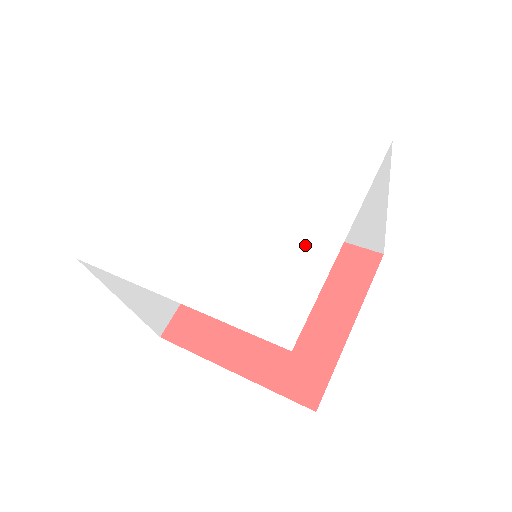
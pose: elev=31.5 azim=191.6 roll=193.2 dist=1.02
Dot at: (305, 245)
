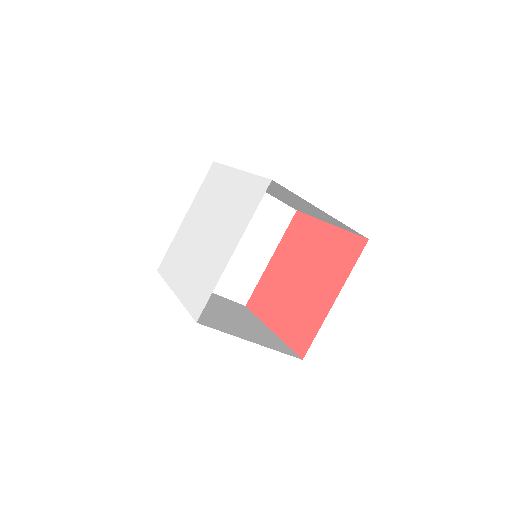
Dot at: (218, 260)
